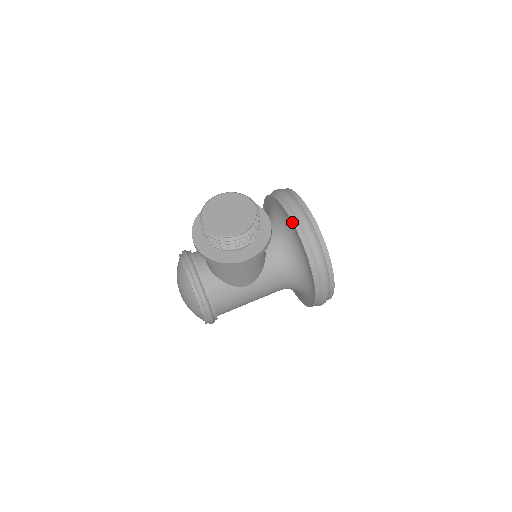
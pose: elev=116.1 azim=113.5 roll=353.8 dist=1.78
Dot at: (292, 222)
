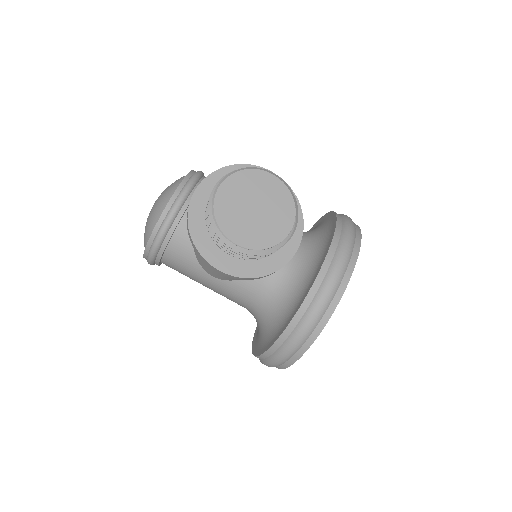
Dot at: (315, 279)
